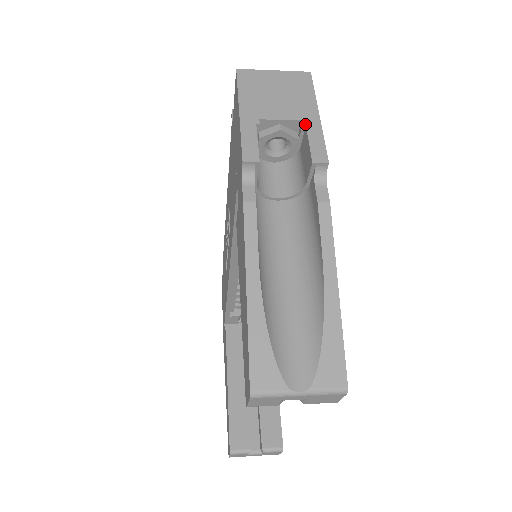
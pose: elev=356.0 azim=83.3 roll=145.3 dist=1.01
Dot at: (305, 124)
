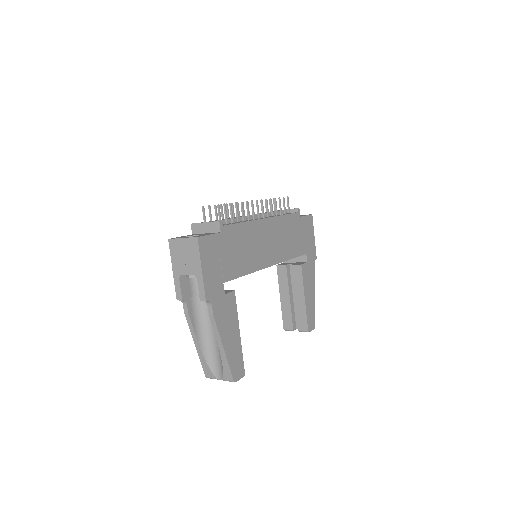
Dot at: (196, 277)
